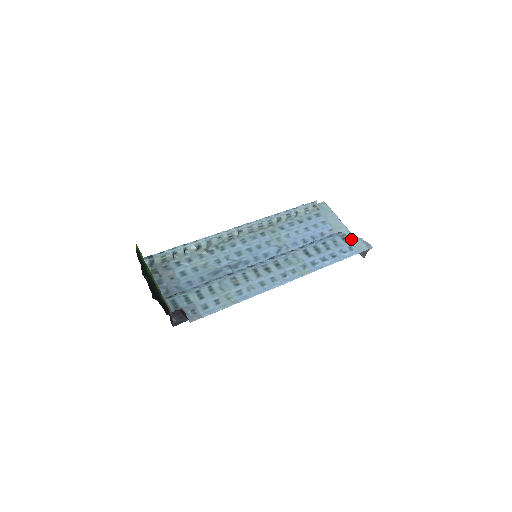
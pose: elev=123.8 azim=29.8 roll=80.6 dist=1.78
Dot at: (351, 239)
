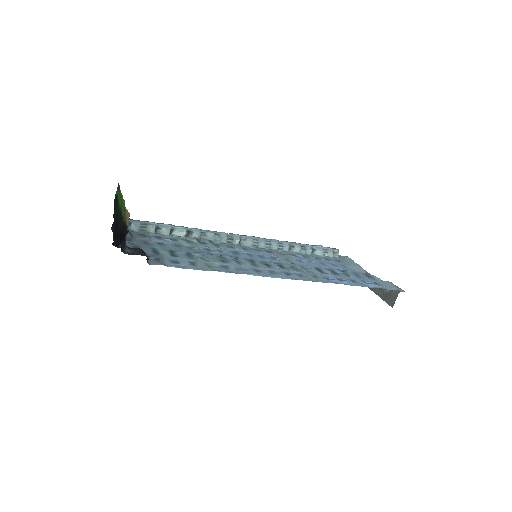
Dot at: (377, 278)
